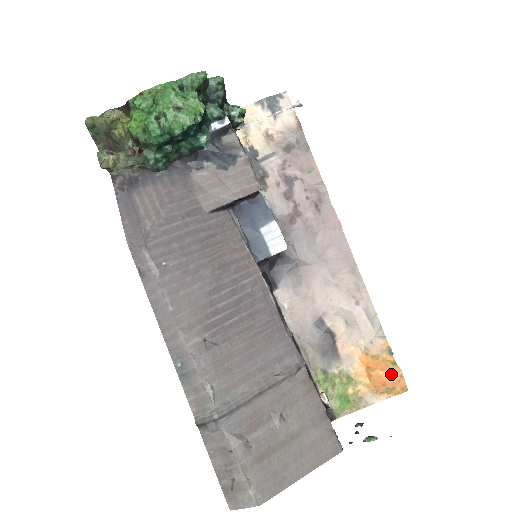
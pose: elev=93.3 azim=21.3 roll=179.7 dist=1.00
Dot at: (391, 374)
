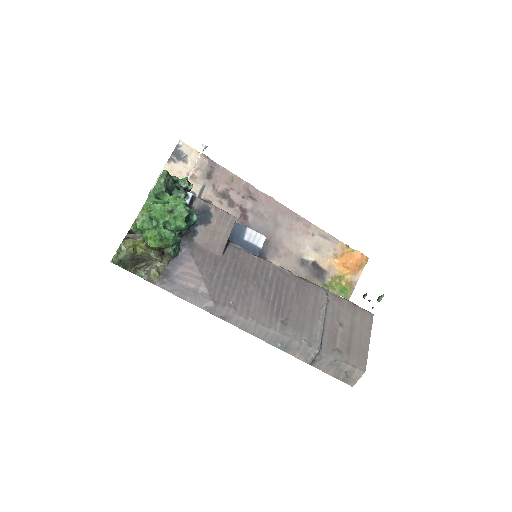
Dot at: (356, 257)
